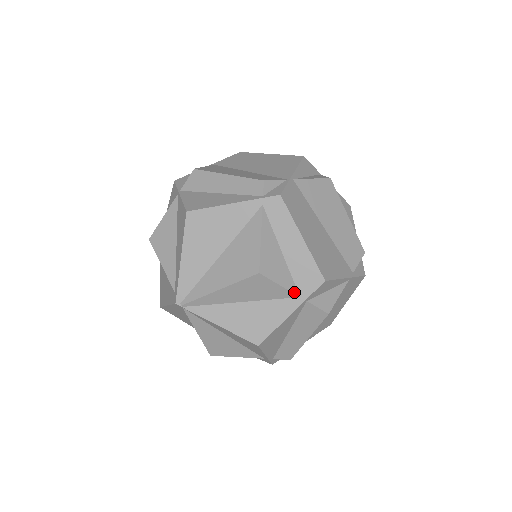
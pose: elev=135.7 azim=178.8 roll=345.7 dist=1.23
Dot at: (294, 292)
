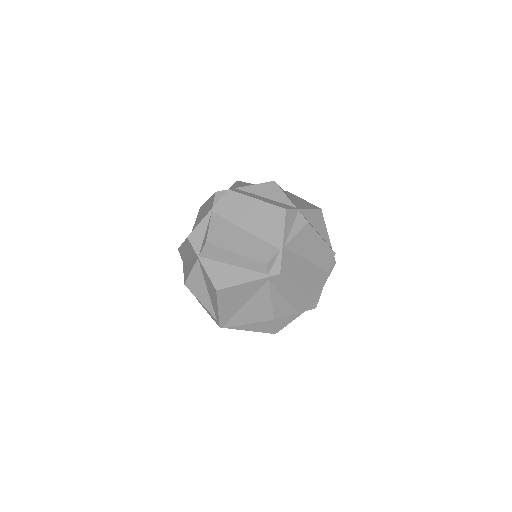
Dot at: (295, 313)
